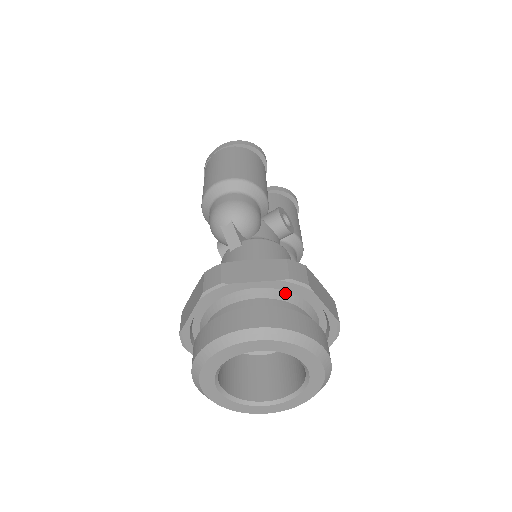
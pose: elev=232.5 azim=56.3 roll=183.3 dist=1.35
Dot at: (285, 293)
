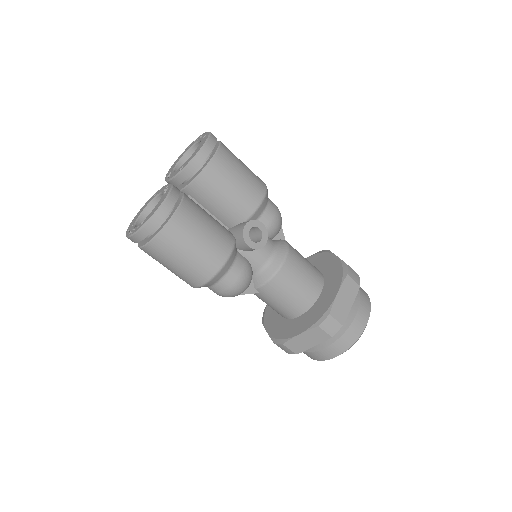
Dot at: occluded
